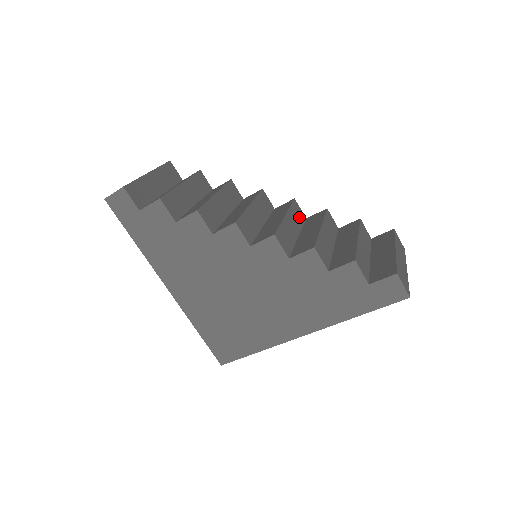
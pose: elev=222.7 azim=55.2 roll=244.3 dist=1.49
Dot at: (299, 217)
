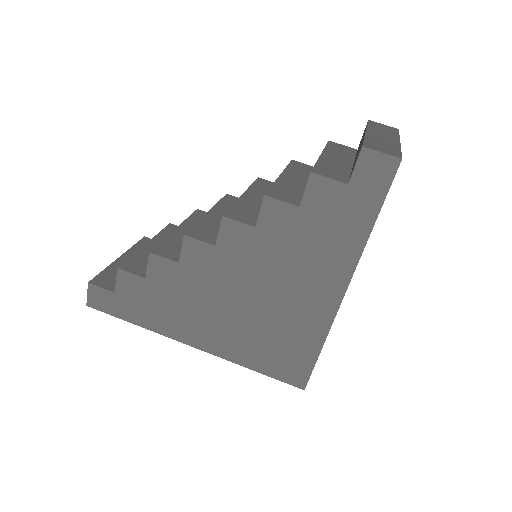
Dot at: occluded
